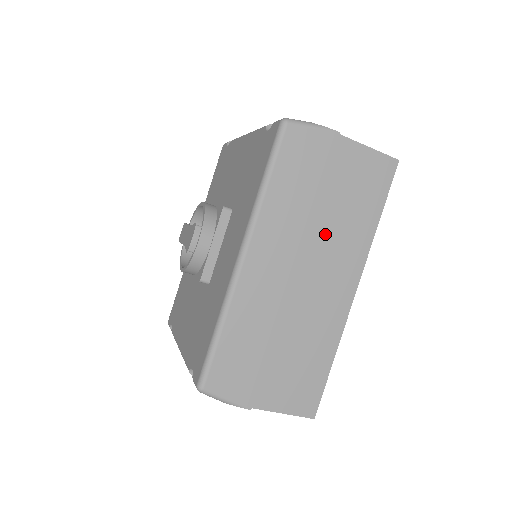
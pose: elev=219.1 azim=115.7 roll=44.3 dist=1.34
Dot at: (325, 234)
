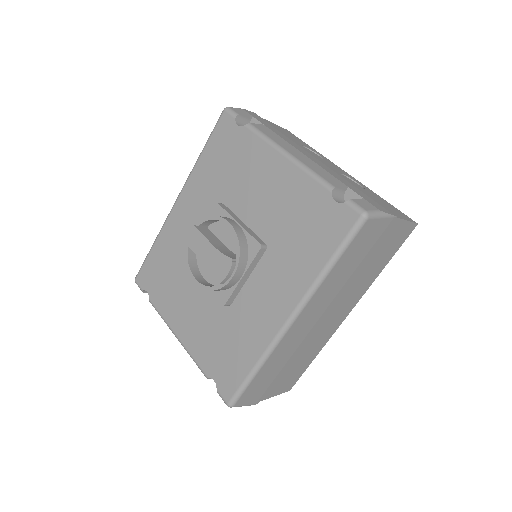
Dot at: (350, 288)
